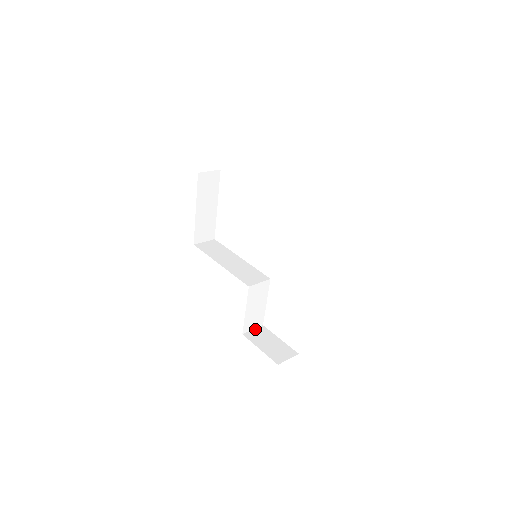
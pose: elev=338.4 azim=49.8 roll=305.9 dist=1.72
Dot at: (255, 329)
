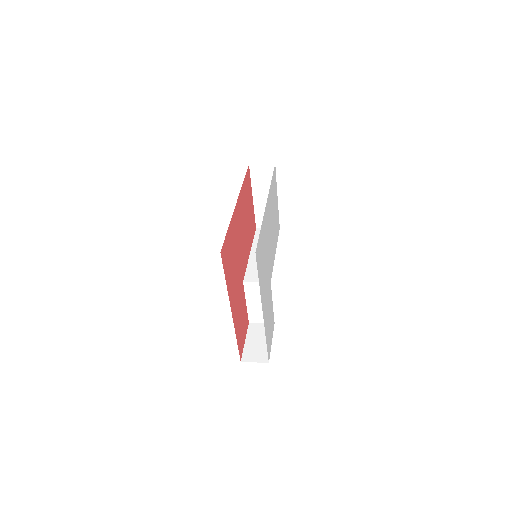
Dot at: occluded
